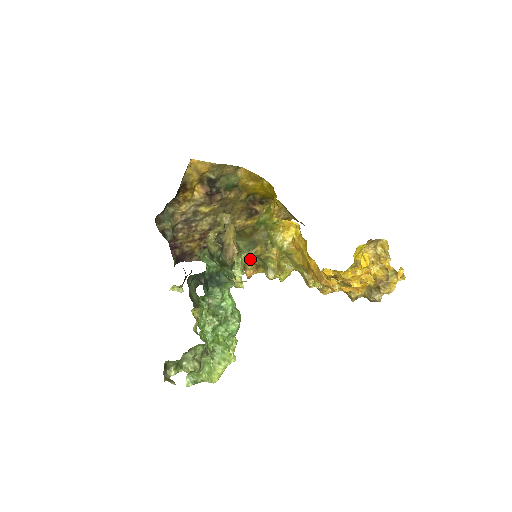
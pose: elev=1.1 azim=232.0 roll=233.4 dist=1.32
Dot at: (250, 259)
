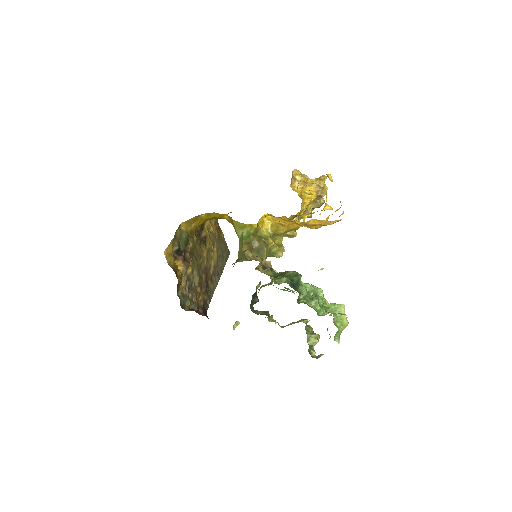
Dot at: occluded
